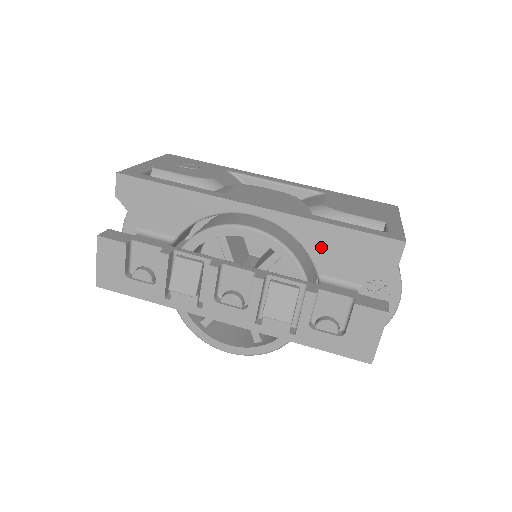
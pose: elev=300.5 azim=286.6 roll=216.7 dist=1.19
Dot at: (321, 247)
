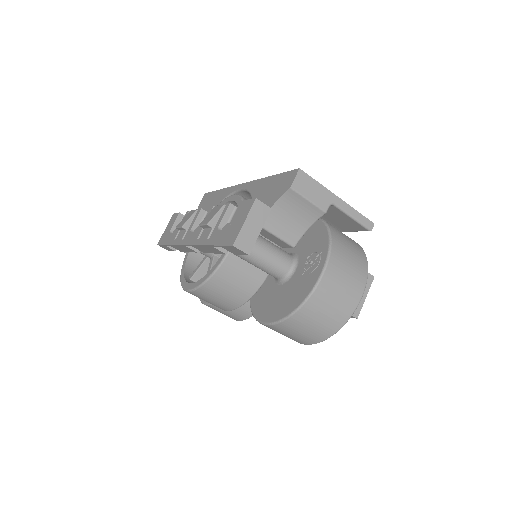
Dot at: (259, 193)
